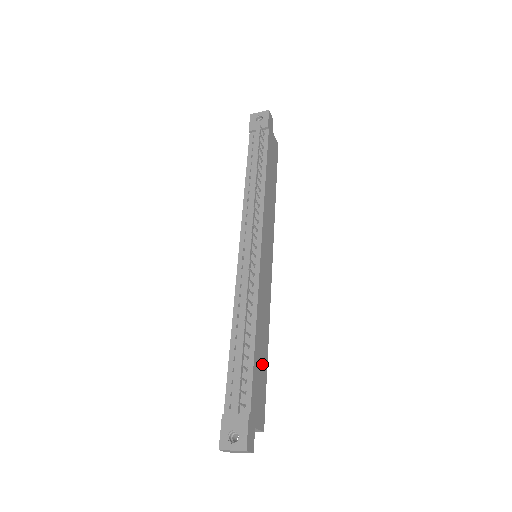
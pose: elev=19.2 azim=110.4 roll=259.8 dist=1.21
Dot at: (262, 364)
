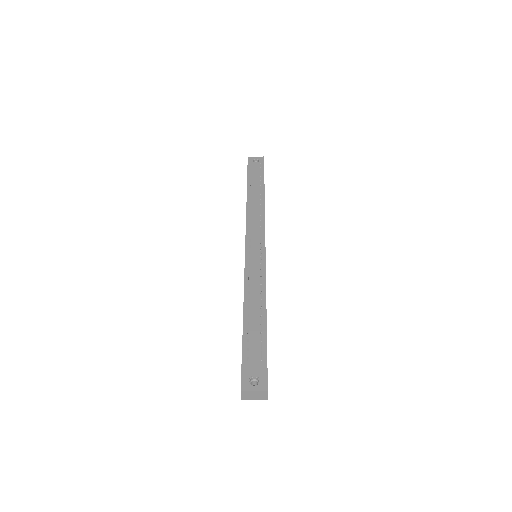
Dot at: occluded
